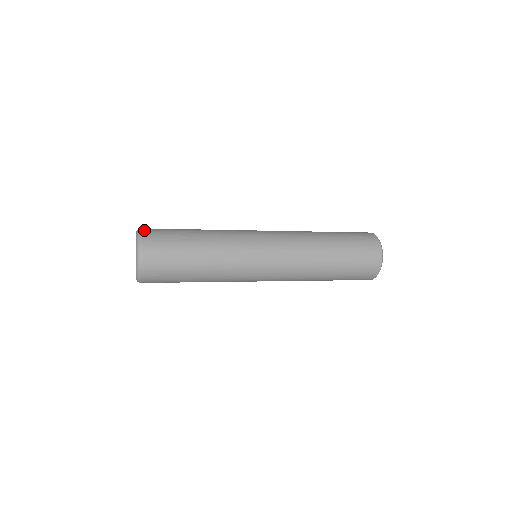
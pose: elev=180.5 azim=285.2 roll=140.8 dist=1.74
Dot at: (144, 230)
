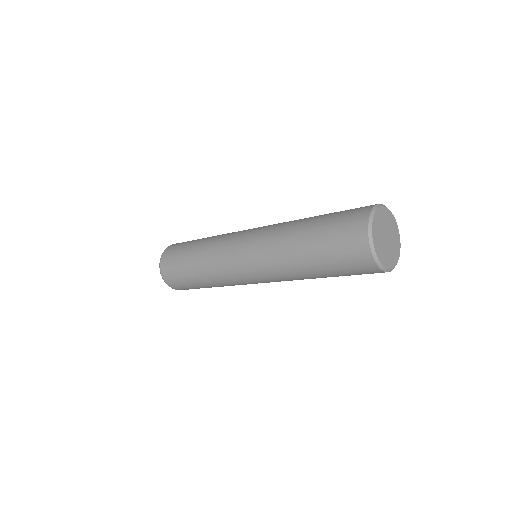
Dot at: (168, 248)
